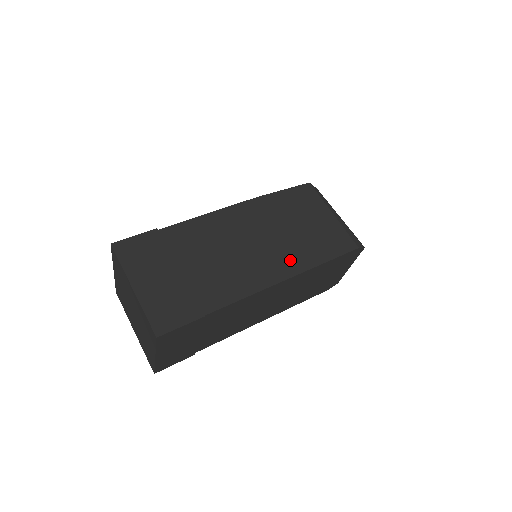
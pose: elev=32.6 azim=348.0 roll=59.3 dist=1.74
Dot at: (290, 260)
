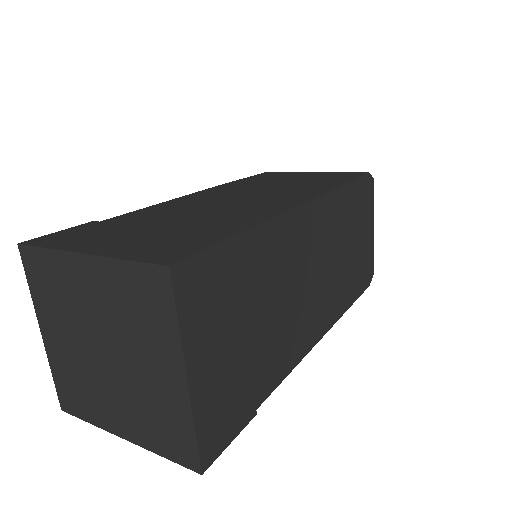
Dot at: (304, 191)
